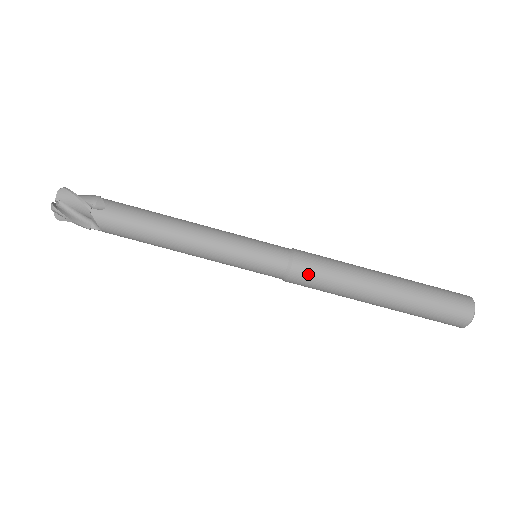
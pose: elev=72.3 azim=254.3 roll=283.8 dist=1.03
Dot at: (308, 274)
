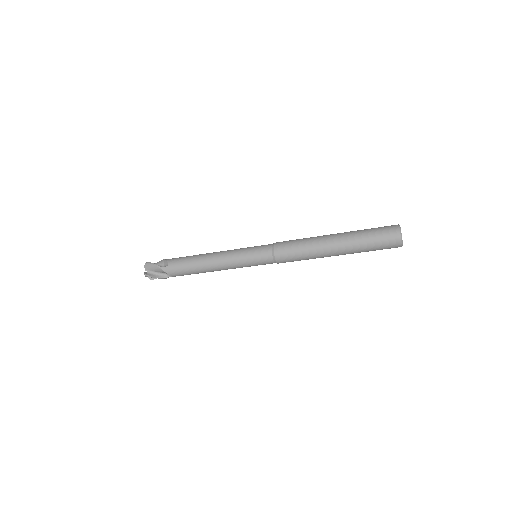
Dot at: (286, 254)
